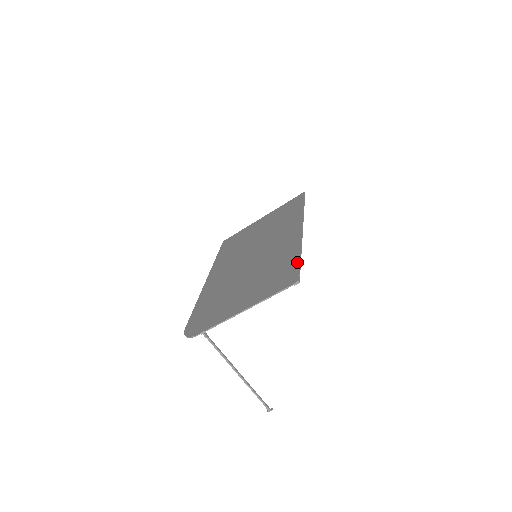
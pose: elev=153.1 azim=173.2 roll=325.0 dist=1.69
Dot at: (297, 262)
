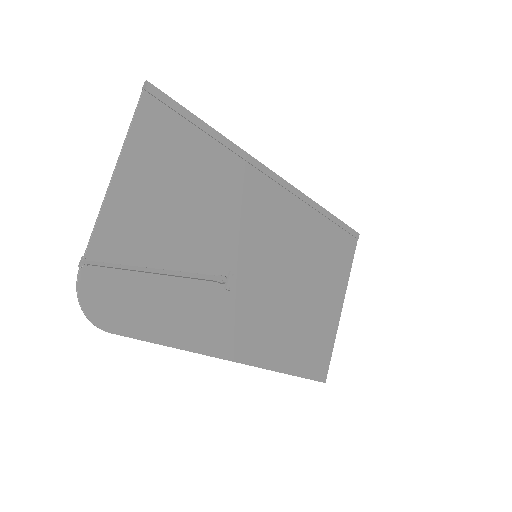
Dot at: (193, 121)
